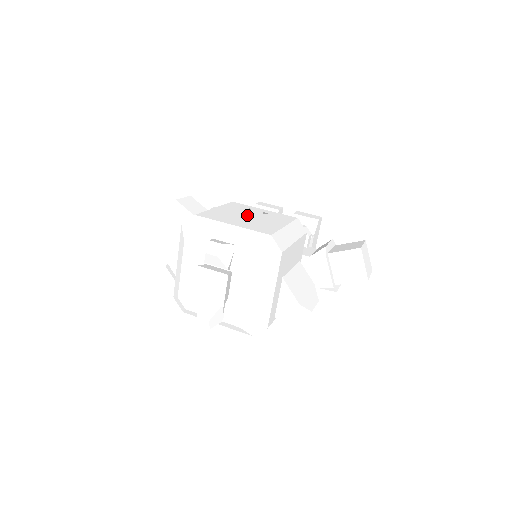
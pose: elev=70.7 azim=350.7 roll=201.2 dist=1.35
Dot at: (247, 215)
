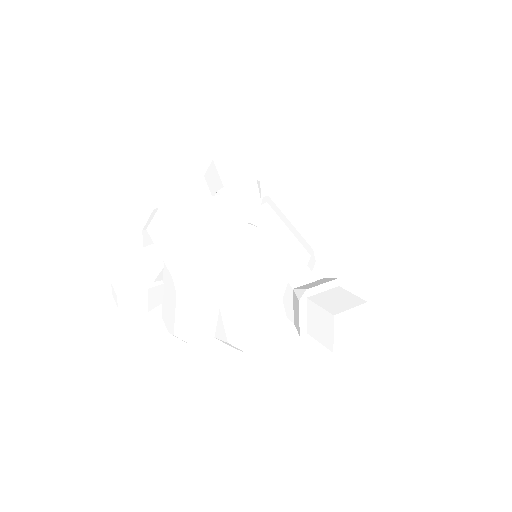
Dot at: (224, 221)
